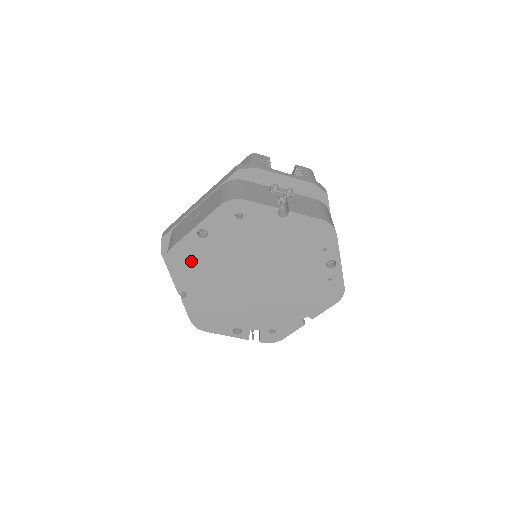
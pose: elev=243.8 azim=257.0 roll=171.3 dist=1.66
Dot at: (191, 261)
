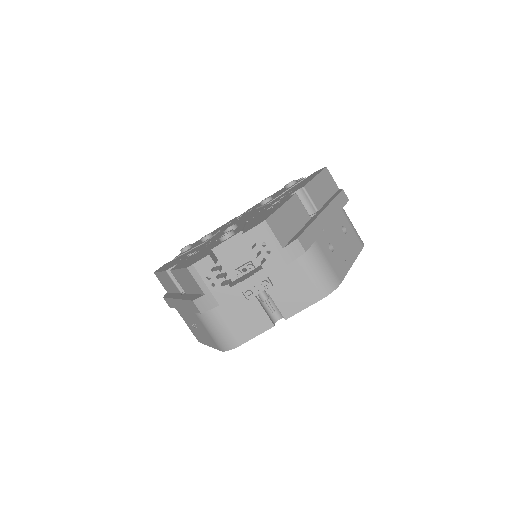
Dot at: occluded
